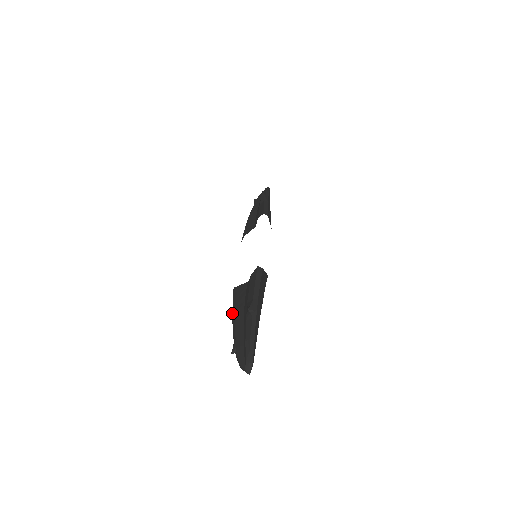
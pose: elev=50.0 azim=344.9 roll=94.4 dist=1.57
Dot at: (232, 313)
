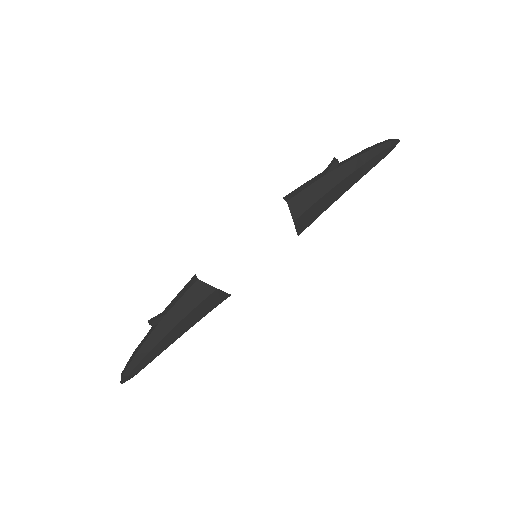
Dot at: occluded
